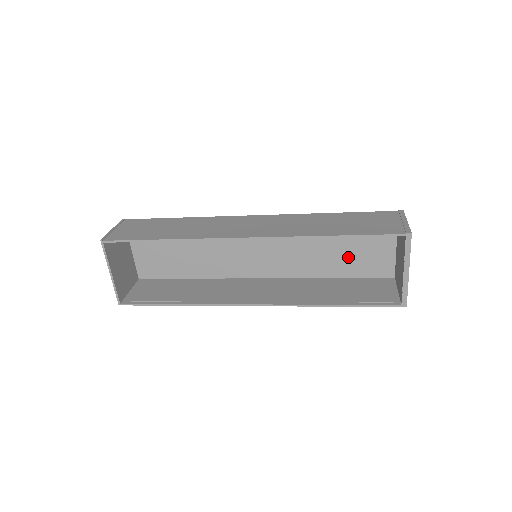
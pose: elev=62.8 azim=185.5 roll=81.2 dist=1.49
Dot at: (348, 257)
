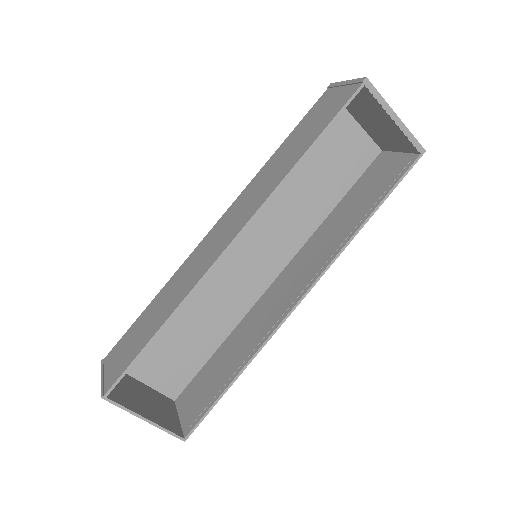
Dot at: (329, 174)
